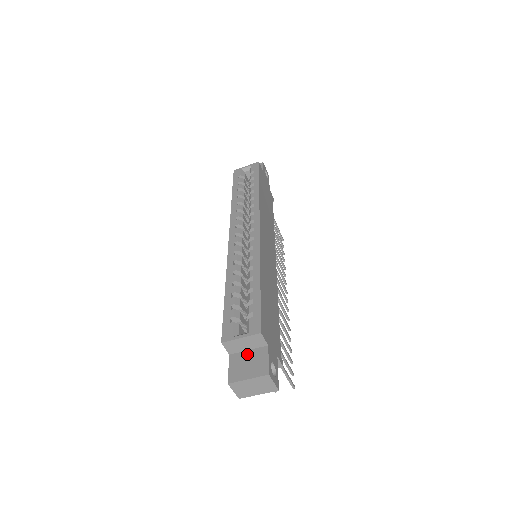
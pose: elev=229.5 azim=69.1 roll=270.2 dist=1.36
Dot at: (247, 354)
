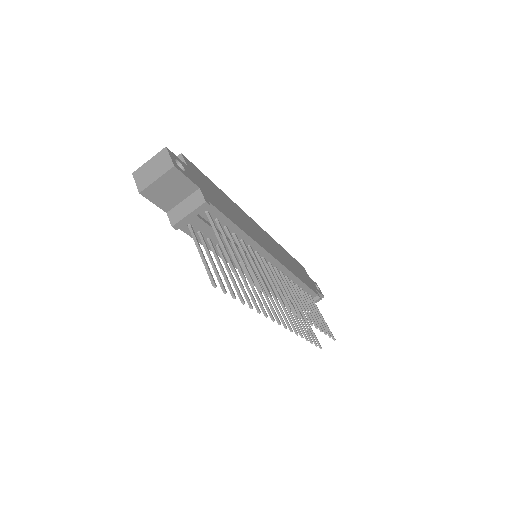
Dot at: occluded
